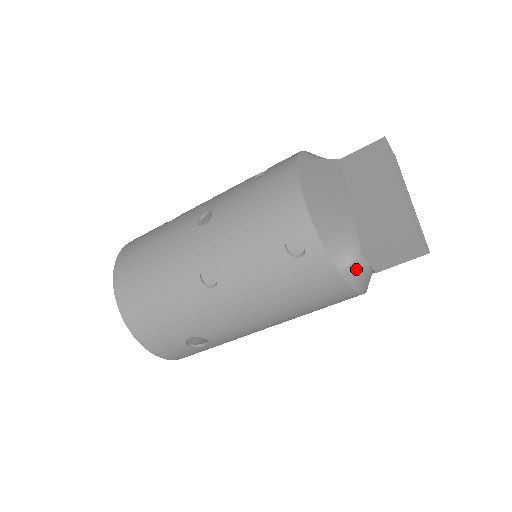
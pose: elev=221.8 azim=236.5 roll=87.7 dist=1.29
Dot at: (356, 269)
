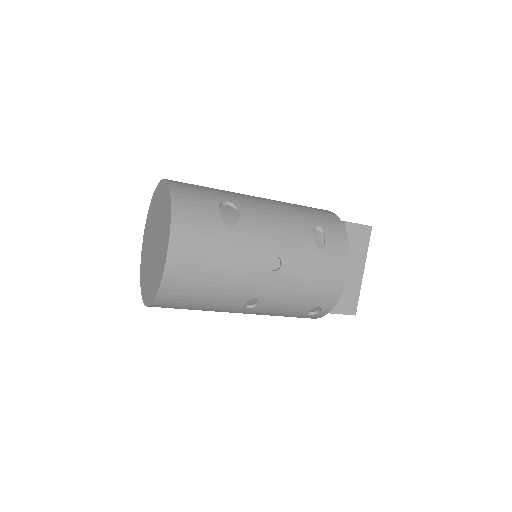
Dot at: occluded
